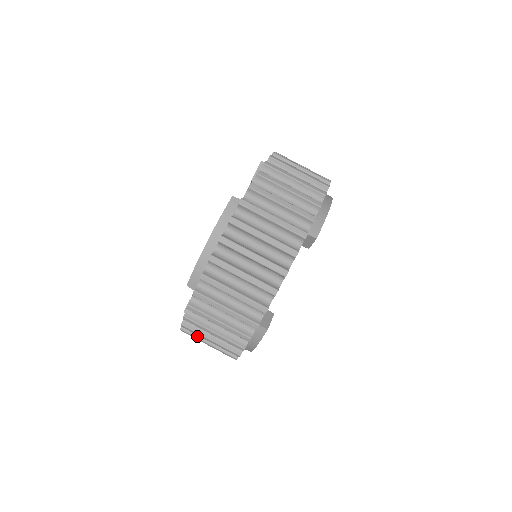
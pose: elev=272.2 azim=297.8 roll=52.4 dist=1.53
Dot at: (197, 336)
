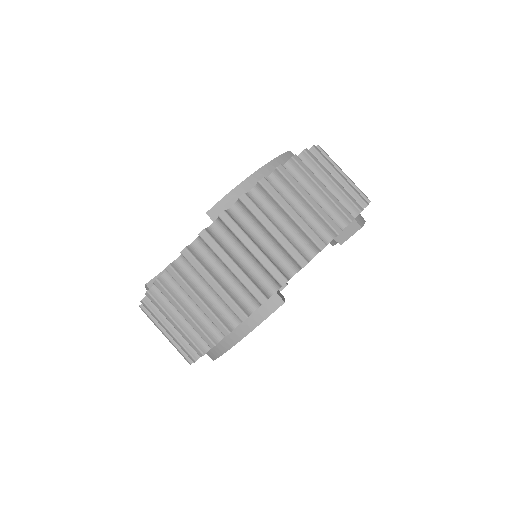
Dot at: (174, 296)
